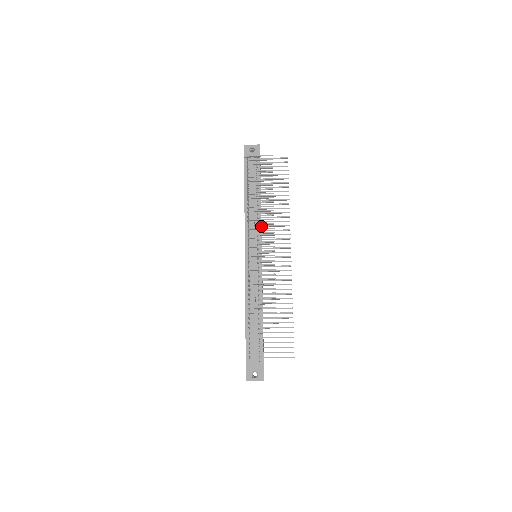
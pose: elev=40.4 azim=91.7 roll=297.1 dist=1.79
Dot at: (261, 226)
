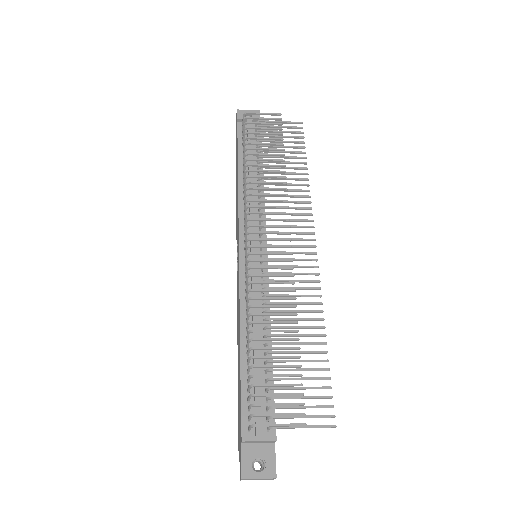
Dot at: occluded
